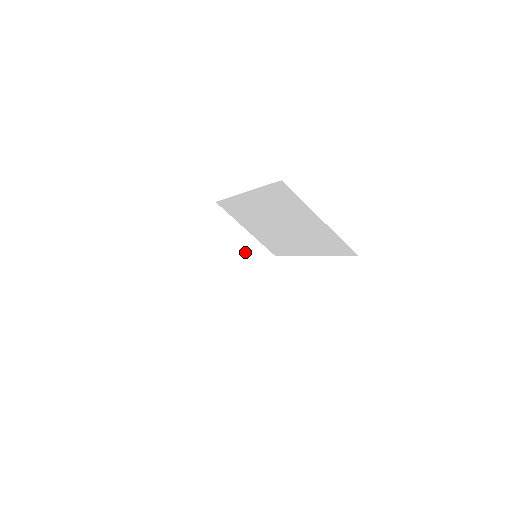
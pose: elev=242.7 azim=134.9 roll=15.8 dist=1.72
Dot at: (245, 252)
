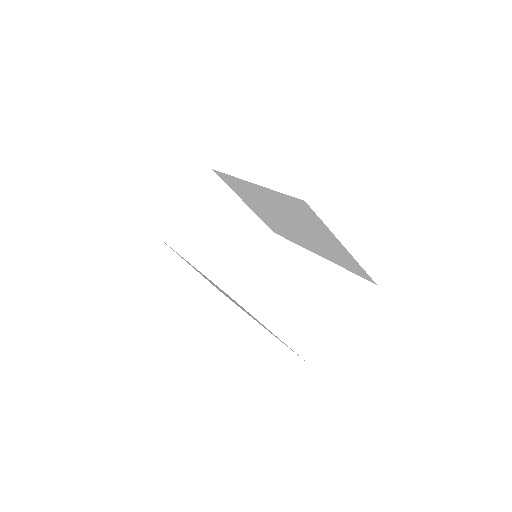
Dot at: (240, 228)
